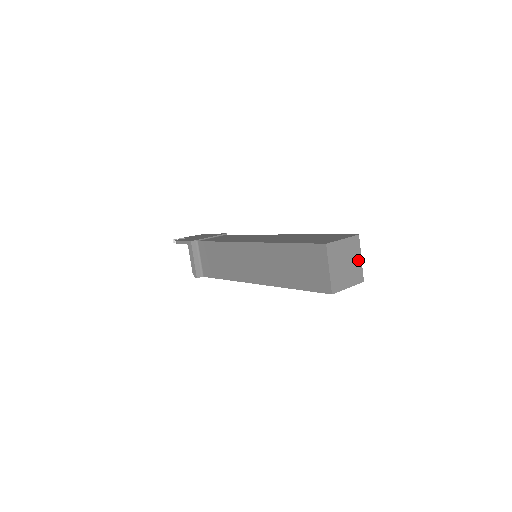
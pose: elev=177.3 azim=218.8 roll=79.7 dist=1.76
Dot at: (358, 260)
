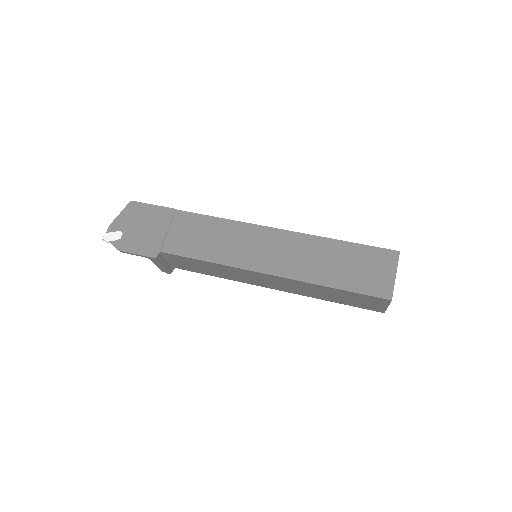
Dot at: occluded
